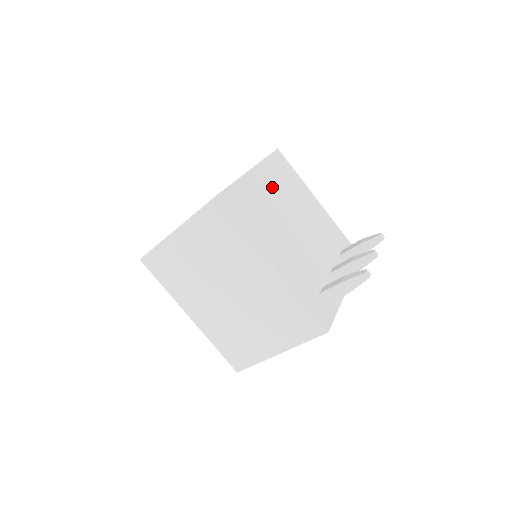
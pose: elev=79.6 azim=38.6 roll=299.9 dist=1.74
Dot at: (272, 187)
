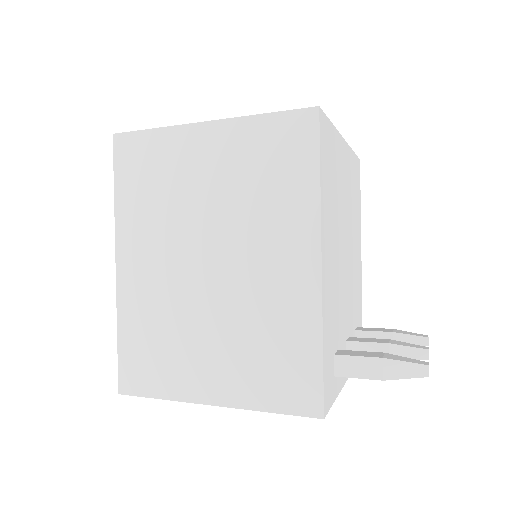
Dot at: (347, 183)
